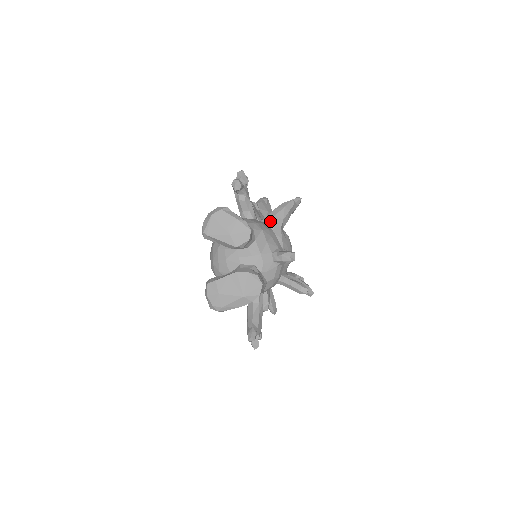
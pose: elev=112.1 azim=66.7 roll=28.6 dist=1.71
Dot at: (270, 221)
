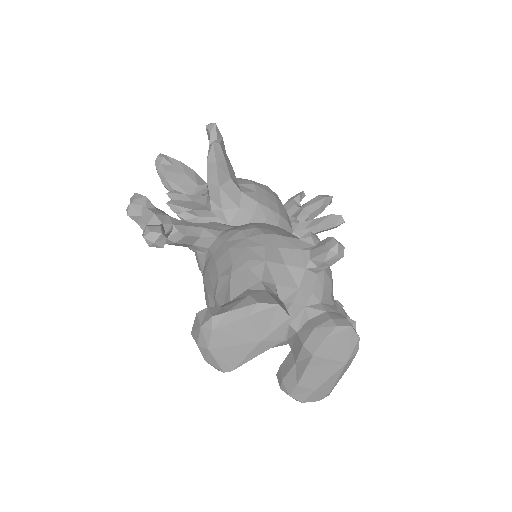
Dot at: (221, 200)
